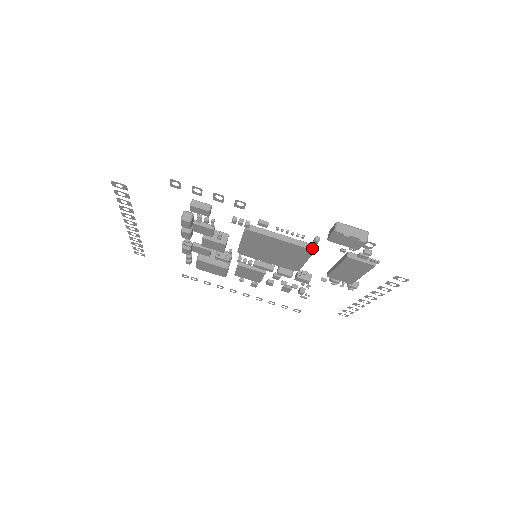
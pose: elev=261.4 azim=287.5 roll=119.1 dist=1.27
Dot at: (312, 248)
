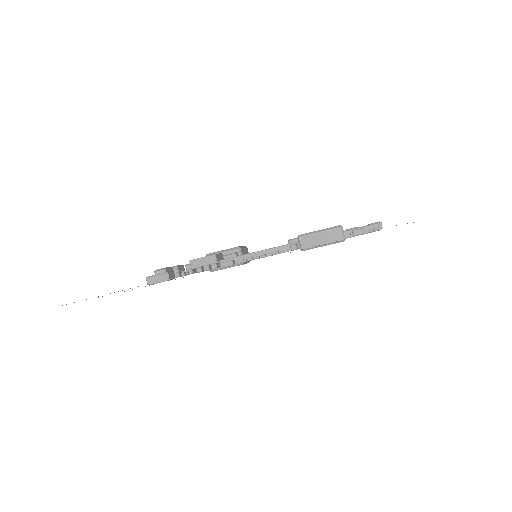
Dot at: (298, 246)
